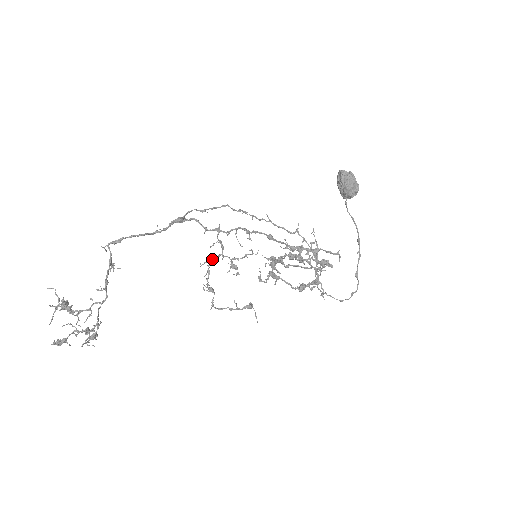
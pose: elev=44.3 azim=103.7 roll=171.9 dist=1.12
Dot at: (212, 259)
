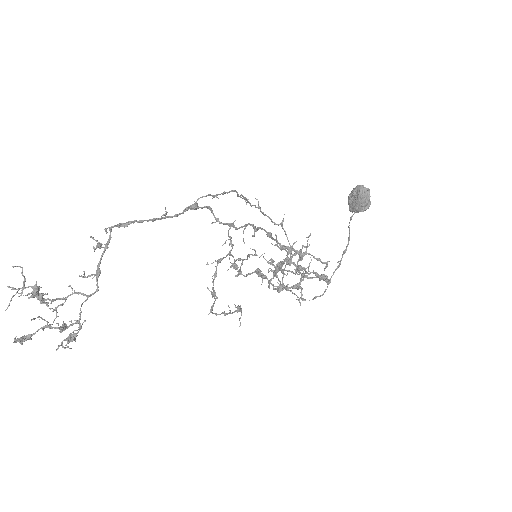
Dot at: (221, 259)
